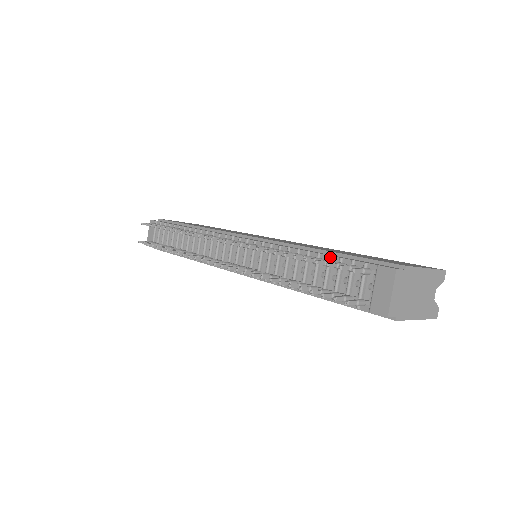
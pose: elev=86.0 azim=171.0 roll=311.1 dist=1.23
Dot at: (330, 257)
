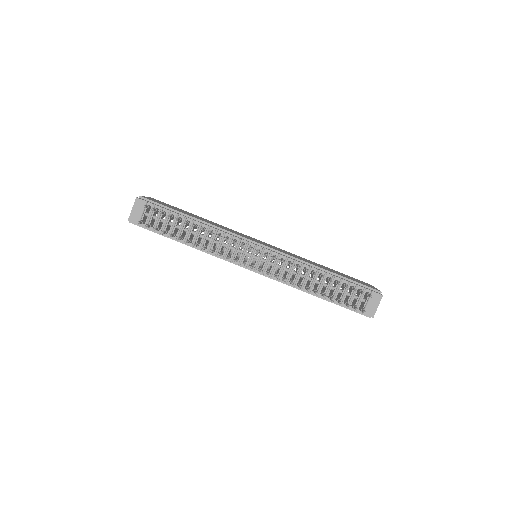
Dot at: (342, 280)
